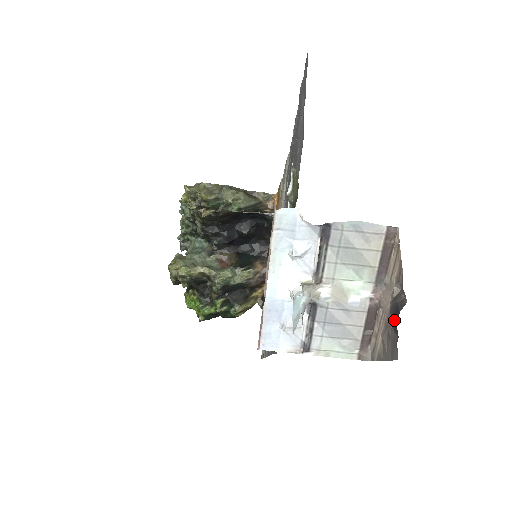
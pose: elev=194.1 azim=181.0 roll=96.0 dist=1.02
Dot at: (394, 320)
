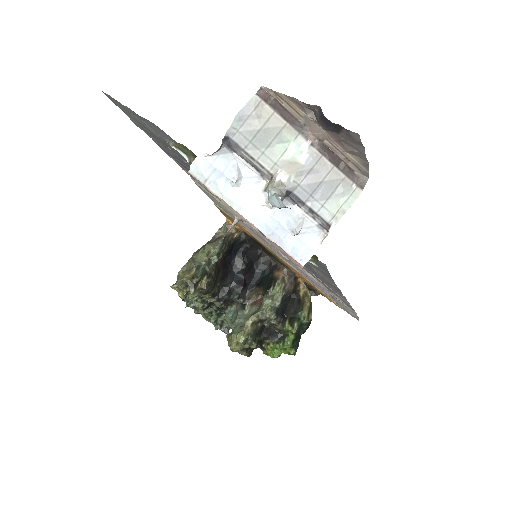
Dot at: (330, 125)
